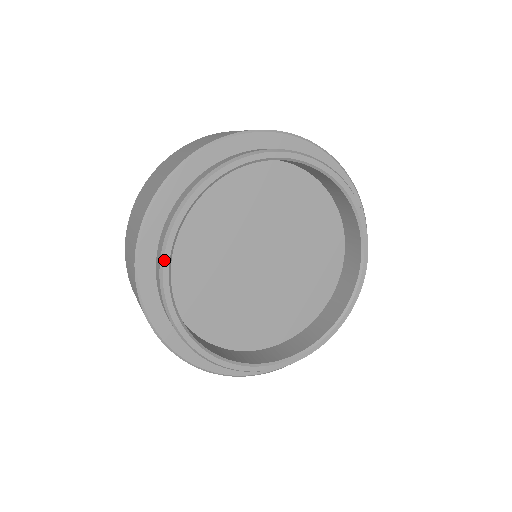
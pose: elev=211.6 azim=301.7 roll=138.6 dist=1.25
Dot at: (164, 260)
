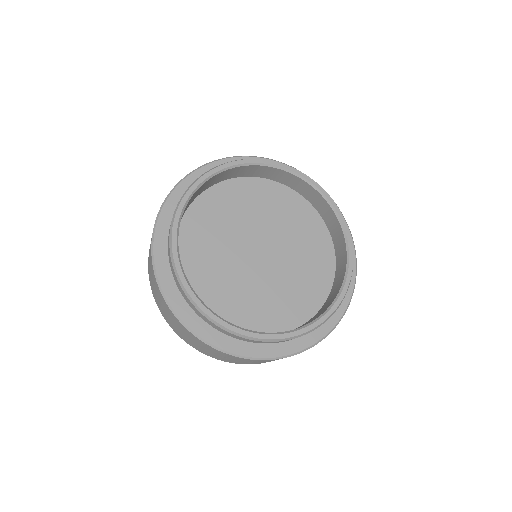
Dot at: (181, 202)
